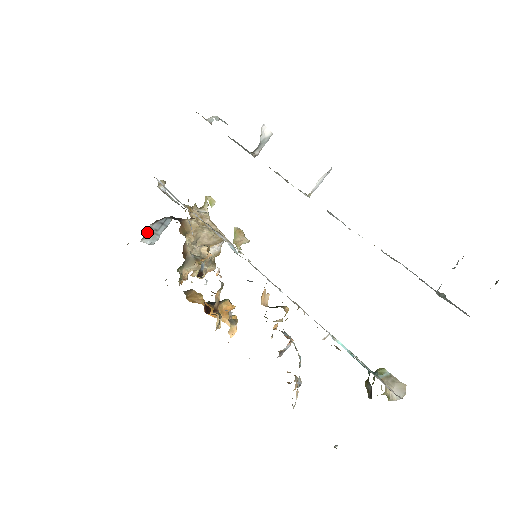
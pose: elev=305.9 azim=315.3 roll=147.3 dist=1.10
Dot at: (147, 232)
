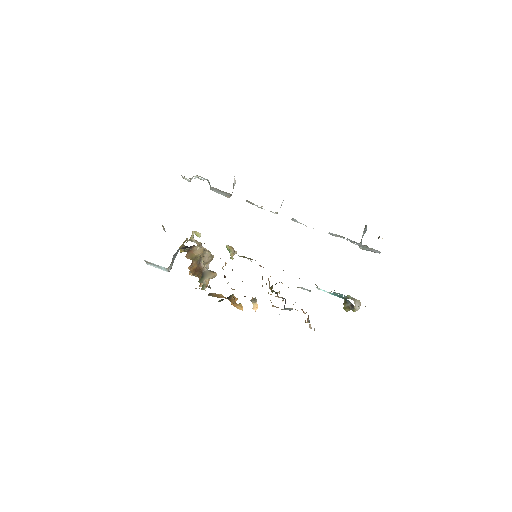
Dot at: occluded
